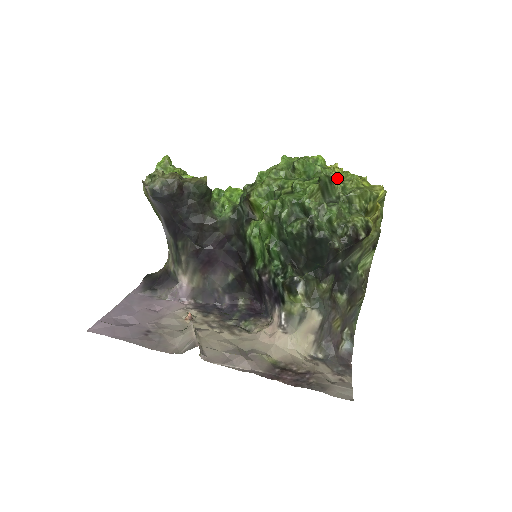
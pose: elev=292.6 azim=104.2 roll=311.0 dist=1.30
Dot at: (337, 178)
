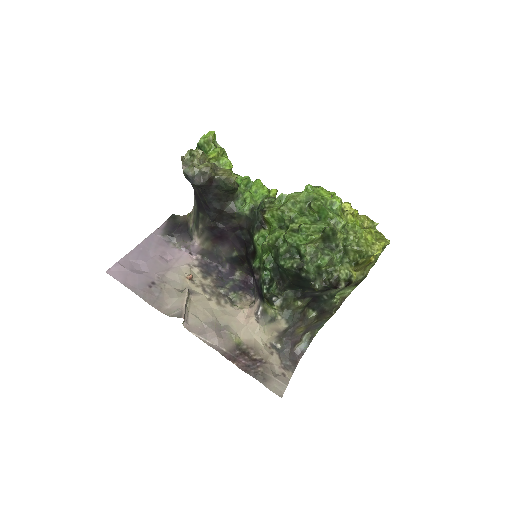
Dot at: (345, 226)
